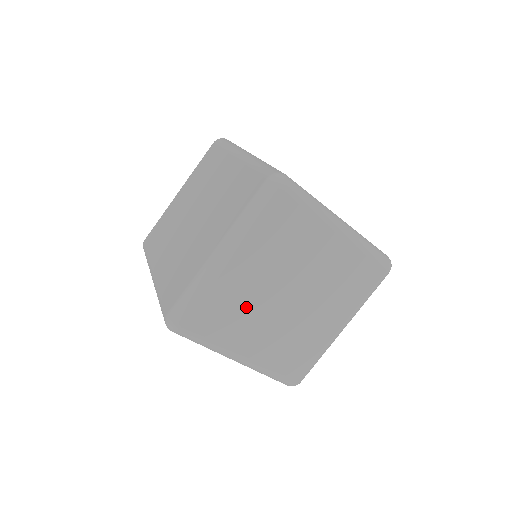
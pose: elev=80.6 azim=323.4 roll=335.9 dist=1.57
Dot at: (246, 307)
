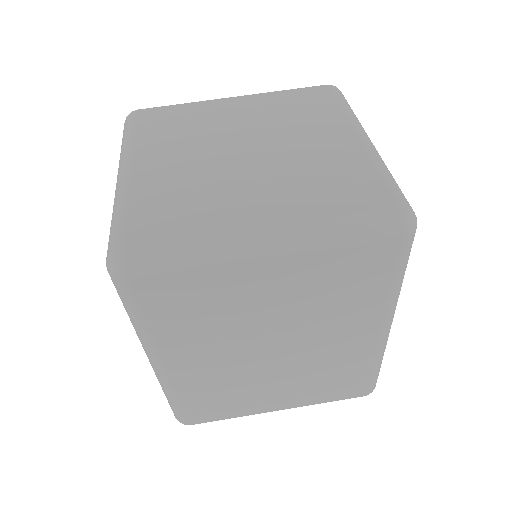
Dot at: (198, 185)
